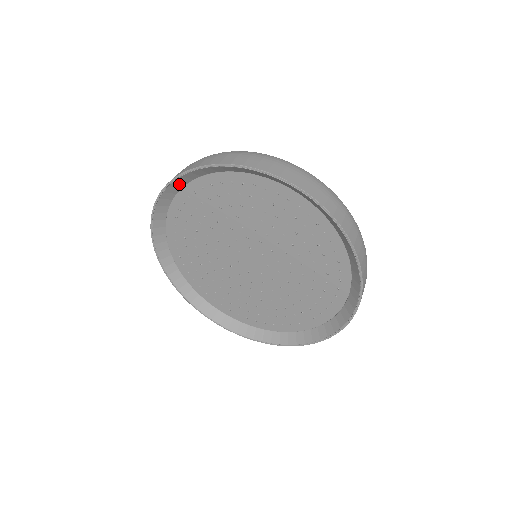
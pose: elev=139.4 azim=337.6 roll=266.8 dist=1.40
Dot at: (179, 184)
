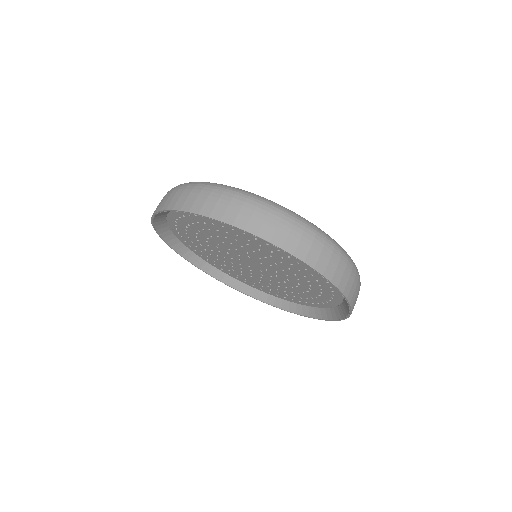
Dot at: (166, 233)
